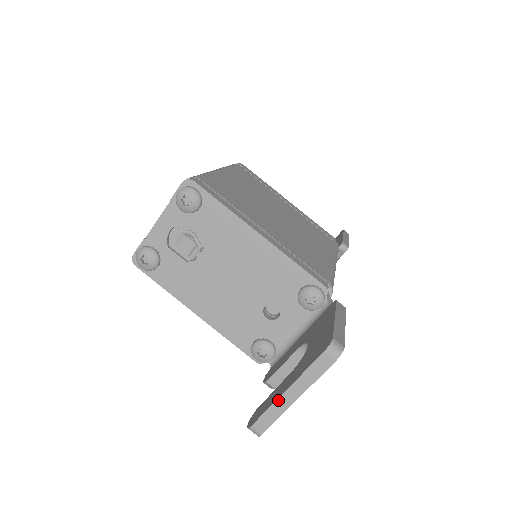
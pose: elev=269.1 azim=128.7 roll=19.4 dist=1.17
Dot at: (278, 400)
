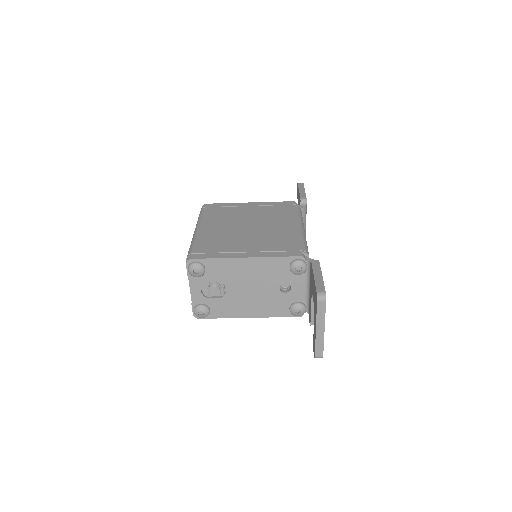
Dot at: (316, 337)
